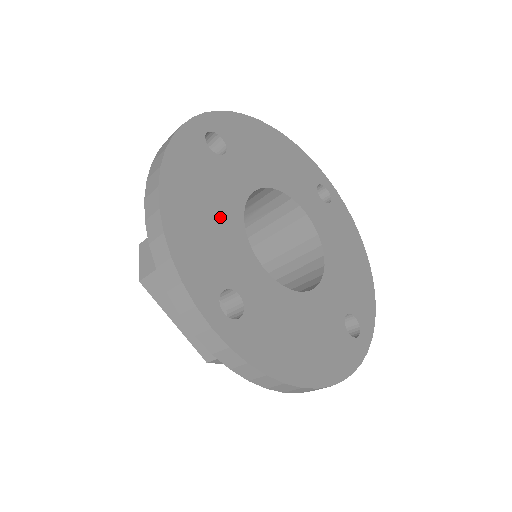
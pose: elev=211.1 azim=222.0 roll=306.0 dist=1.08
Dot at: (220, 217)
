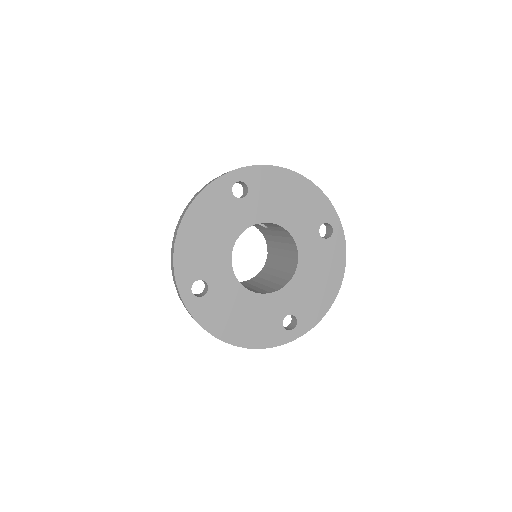
Dot at: (217, 239)
